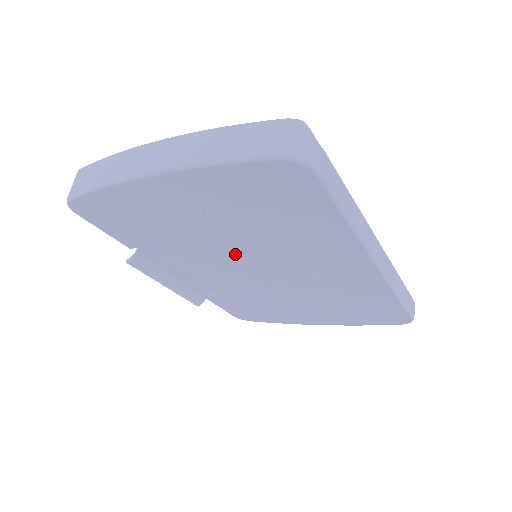
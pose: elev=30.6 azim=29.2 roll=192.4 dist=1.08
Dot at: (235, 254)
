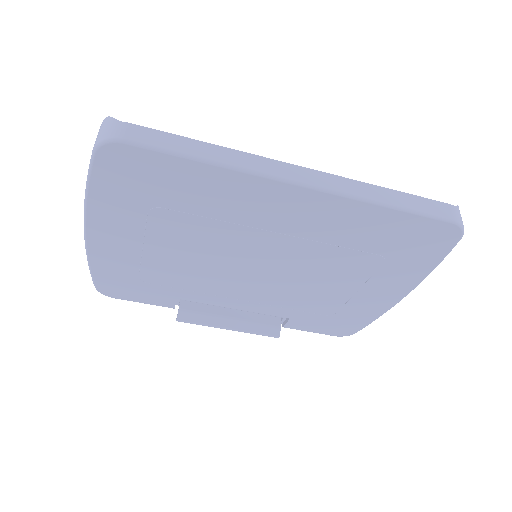
Dot at: (218, 261)
